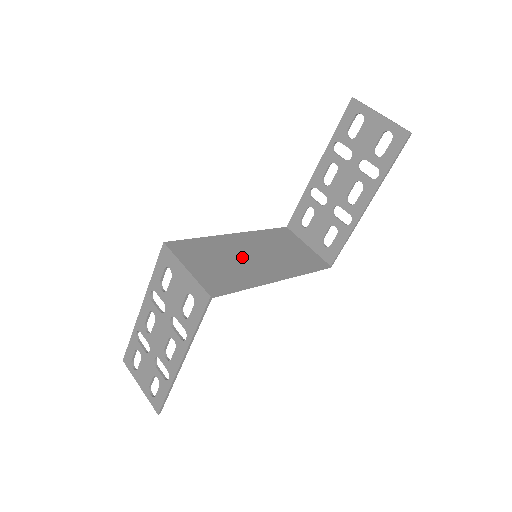
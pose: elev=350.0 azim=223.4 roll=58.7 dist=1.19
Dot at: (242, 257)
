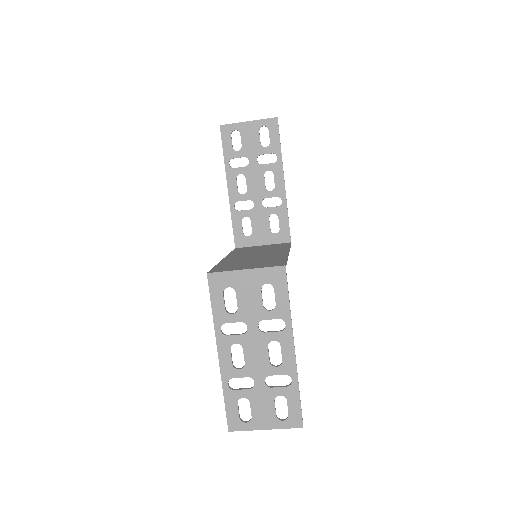
Dot at: (253, 258)
